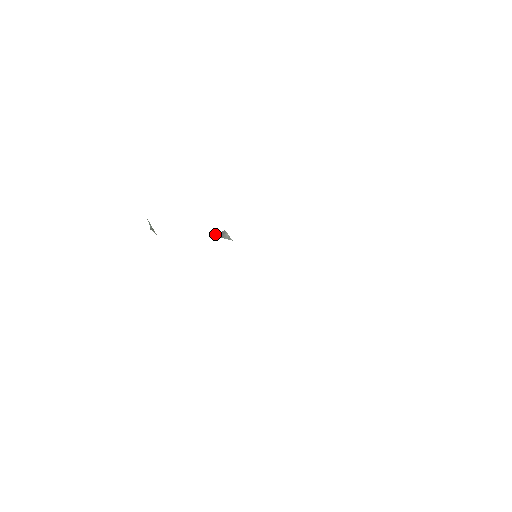
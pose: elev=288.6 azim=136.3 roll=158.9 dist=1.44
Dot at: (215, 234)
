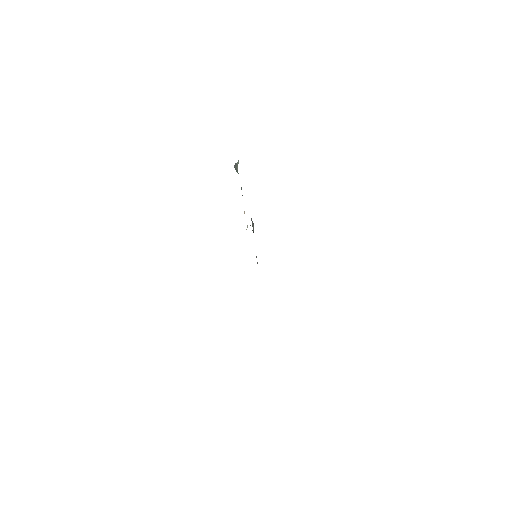
Dot at: occluded
